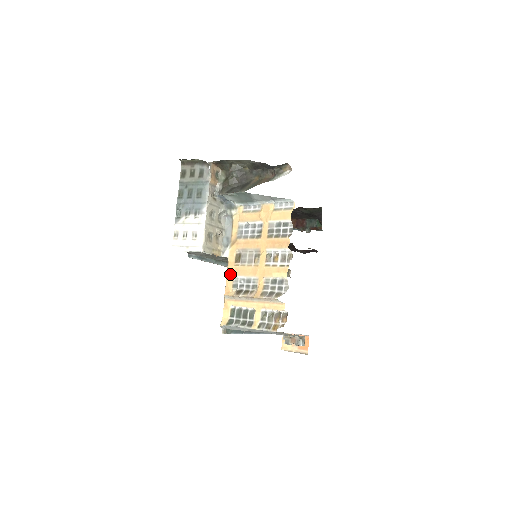
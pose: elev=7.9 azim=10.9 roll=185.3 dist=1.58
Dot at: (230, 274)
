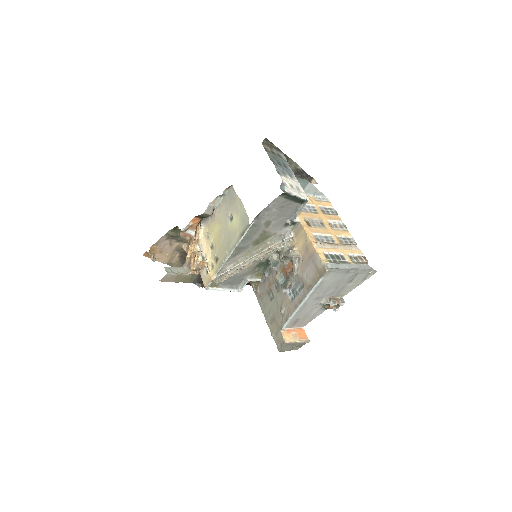
Dot at: (309, 232)
